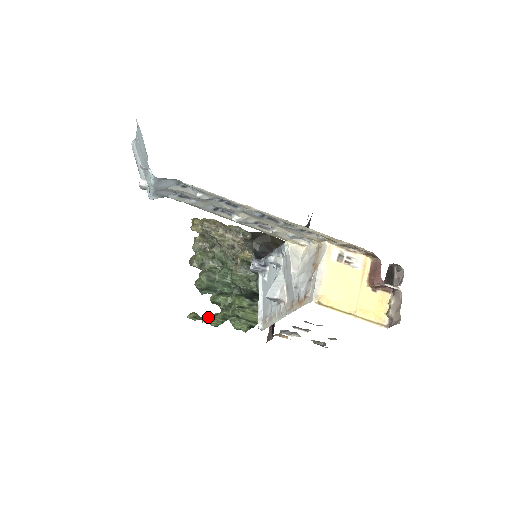
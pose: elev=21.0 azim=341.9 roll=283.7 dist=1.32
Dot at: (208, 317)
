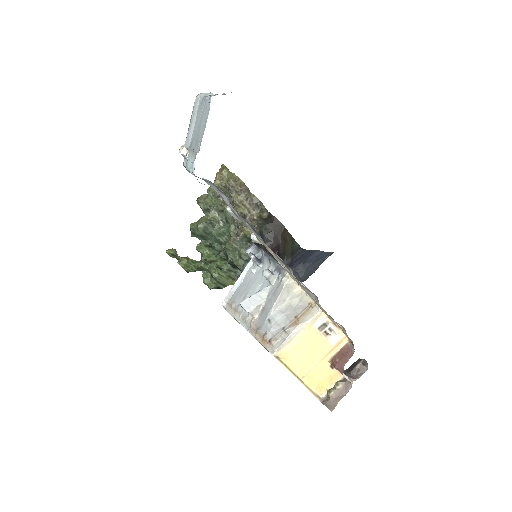
Dot at: (185, 262)
